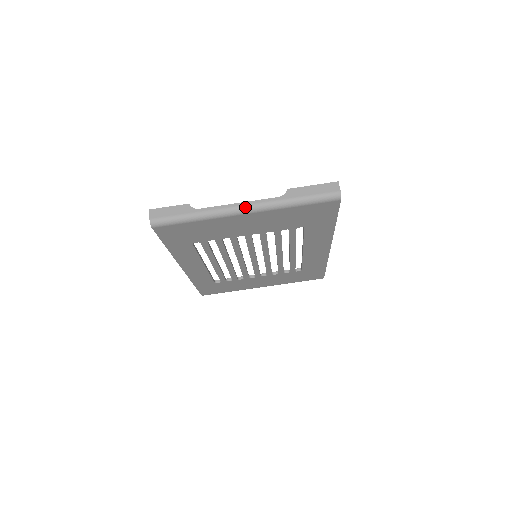
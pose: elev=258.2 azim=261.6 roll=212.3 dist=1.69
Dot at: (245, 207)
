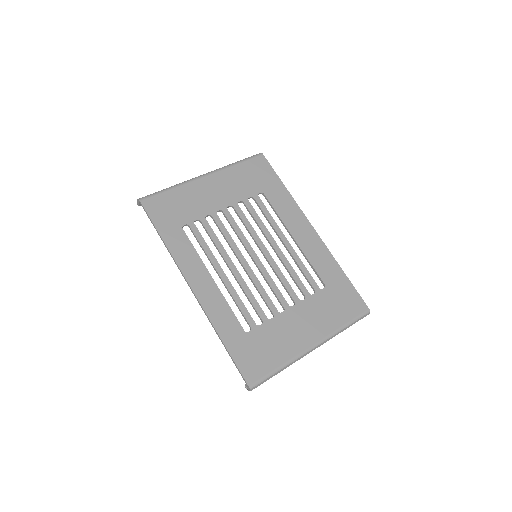
Dot at: (203, 174)
